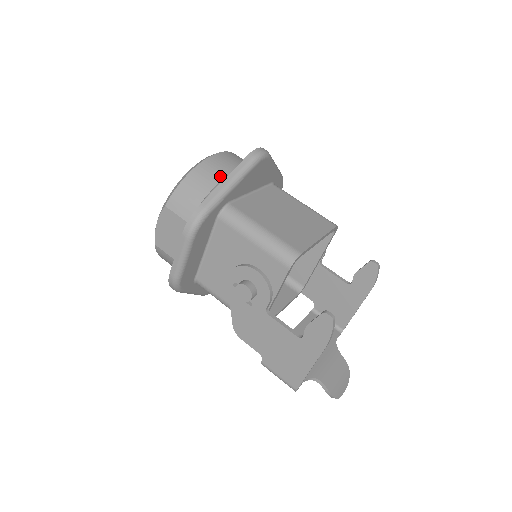
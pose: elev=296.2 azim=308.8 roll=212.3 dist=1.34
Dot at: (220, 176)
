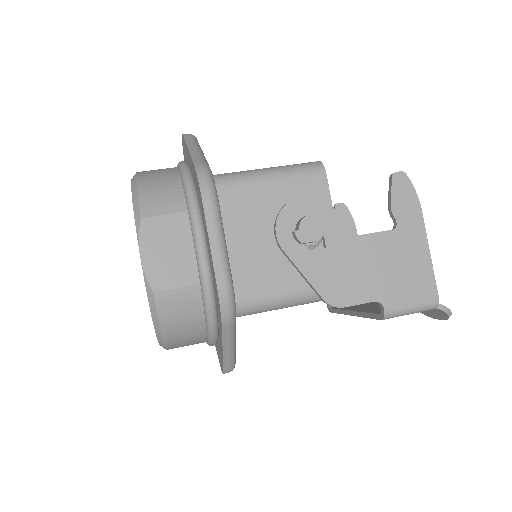
Dot at: (171, 169)
